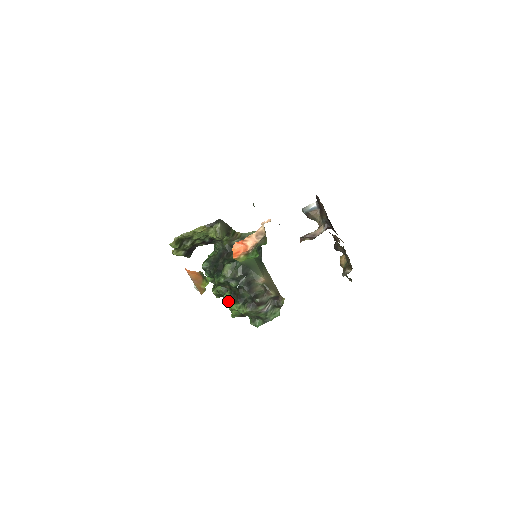
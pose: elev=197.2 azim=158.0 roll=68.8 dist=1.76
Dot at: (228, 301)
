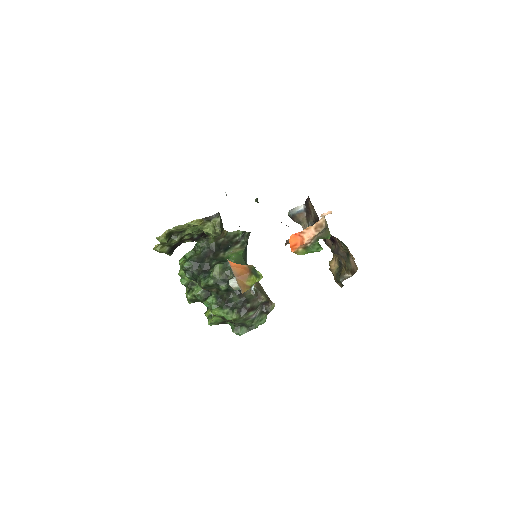
Dot at: (212, 306)
